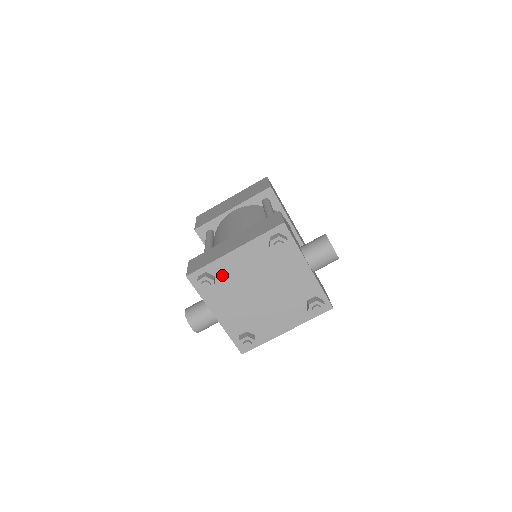
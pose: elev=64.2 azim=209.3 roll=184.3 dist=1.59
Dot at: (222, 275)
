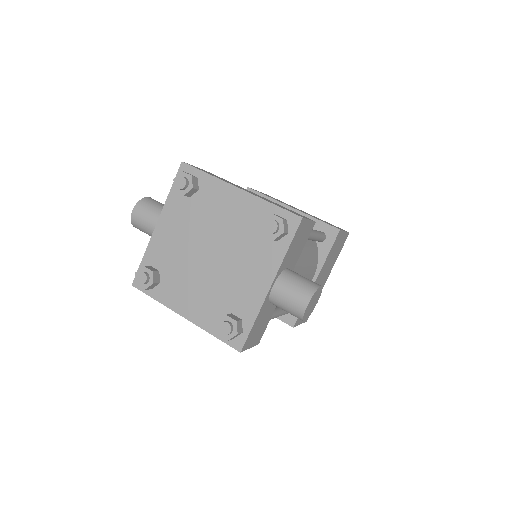
Dot at: (205, 197)
